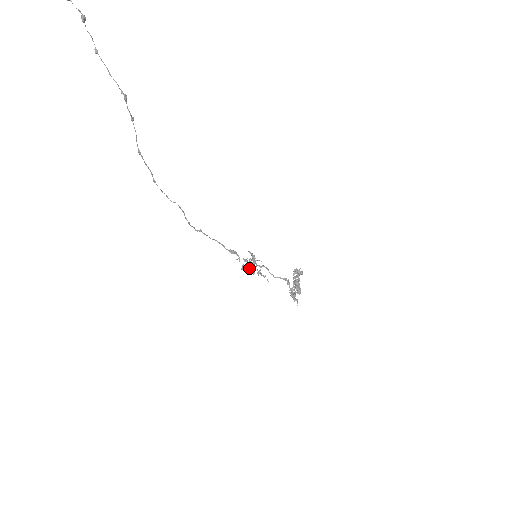
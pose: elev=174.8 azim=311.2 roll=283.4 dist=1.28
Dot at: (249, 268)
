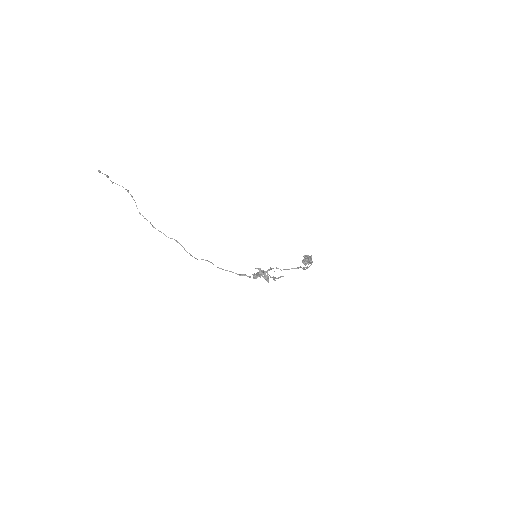
Dot at: (259, 274)
